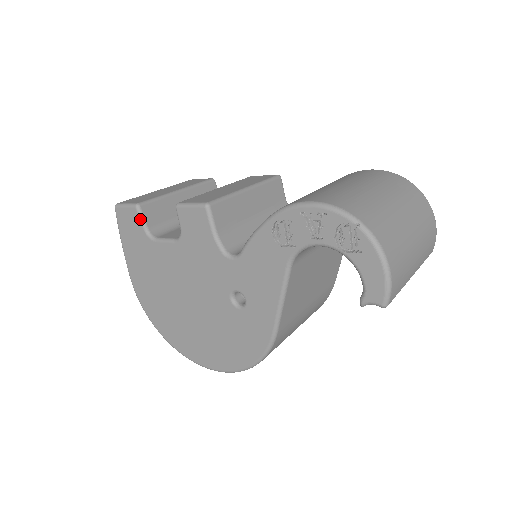
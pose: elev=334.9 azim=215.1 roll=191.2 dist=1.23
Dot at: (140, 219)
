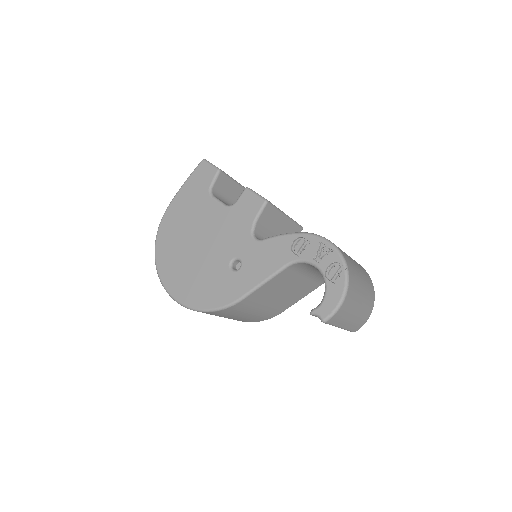
Dot at: (214, 178)
